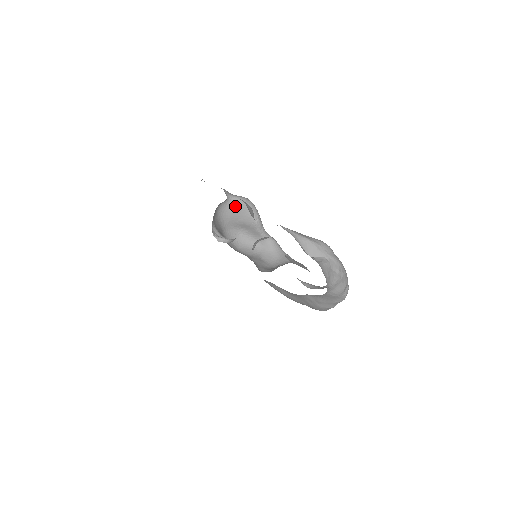
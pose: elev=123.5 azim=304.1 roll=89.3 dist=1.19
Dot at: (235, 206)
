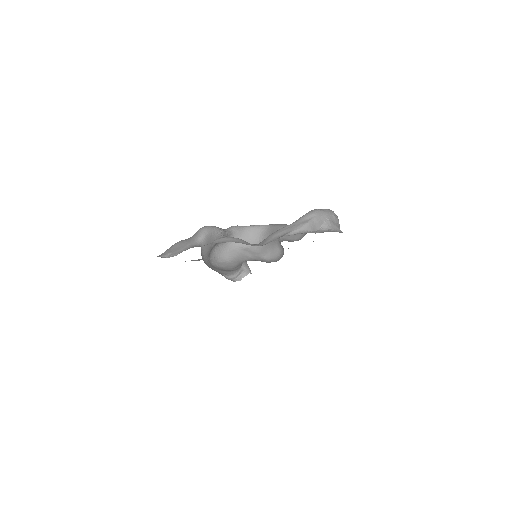
Dot at: (206, 244)
